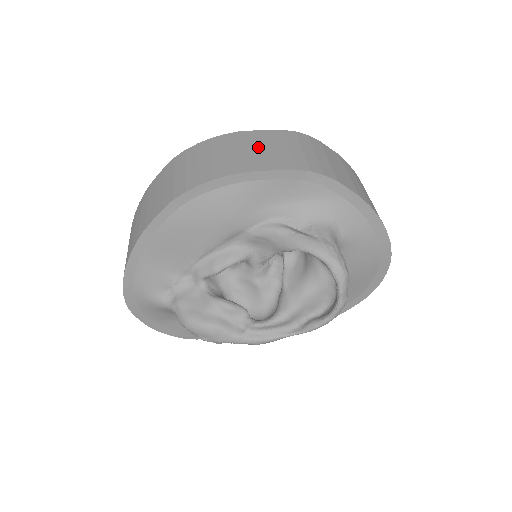
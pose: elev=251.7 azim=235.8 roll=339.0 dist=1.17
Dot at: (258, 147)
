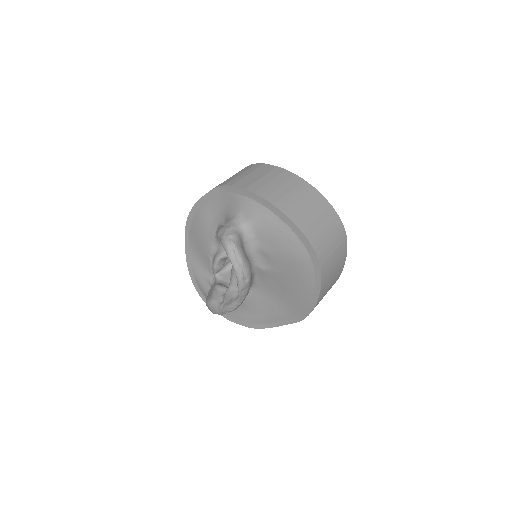
Dot at: occluded
